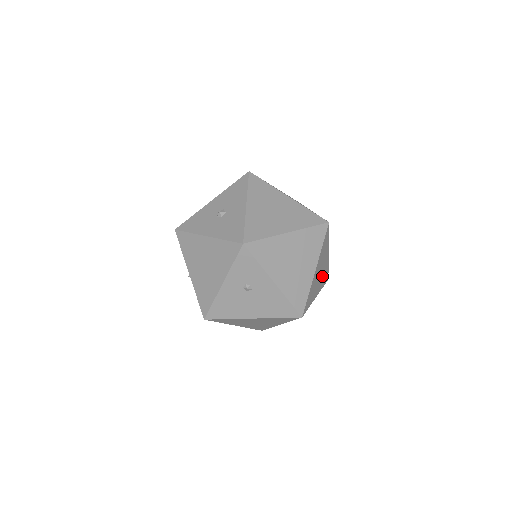
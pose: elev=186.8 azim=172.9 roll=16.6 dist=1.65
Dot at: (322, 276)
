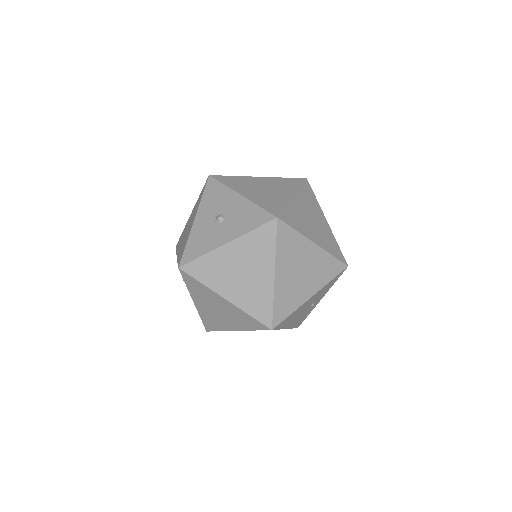
Dot at: occluded
